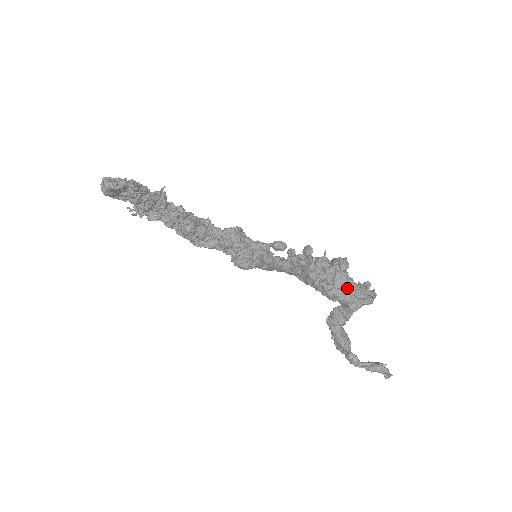
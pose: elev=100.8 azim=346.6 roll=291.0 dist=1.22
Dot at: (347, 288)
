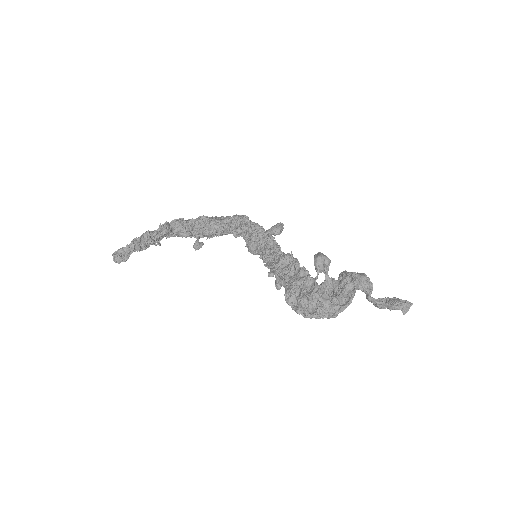
Dot at: (318, 312)
